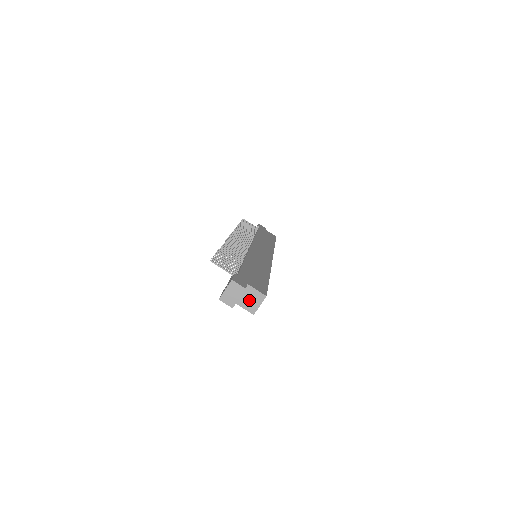
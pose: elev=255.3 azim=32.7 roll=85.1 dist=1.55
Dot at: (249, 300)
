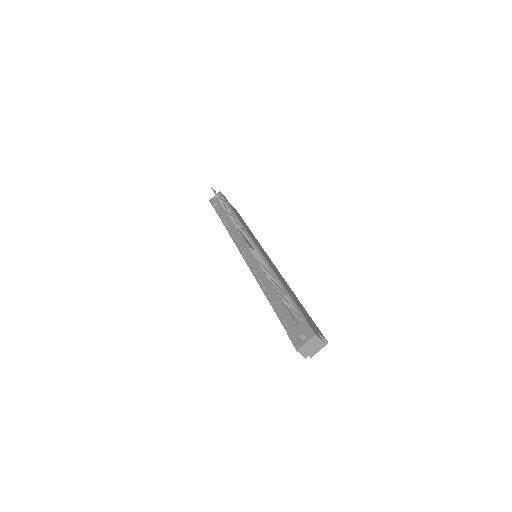
Dot at: occluded
